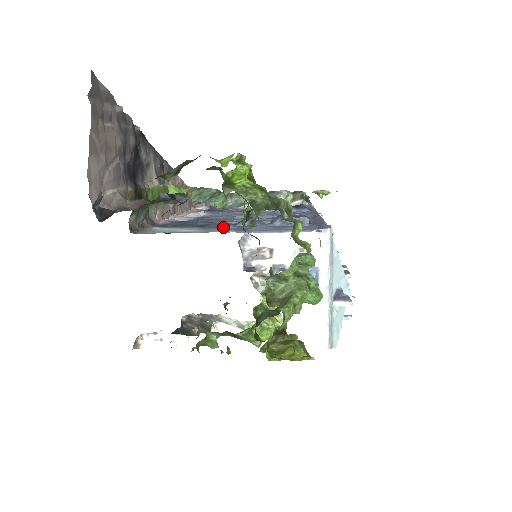
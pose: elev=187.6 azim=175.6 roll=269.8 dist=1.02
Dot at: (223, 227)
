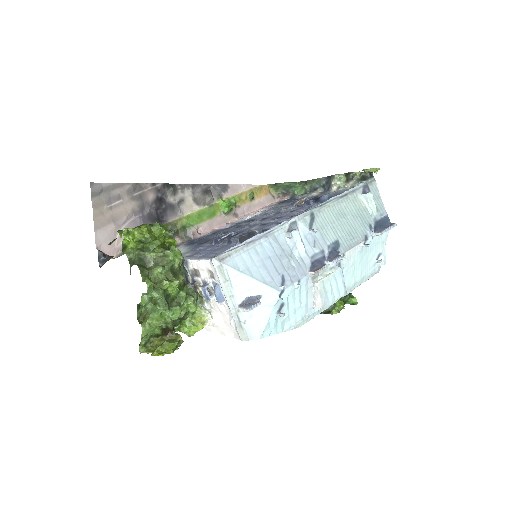
Dot at: (197, 248)
